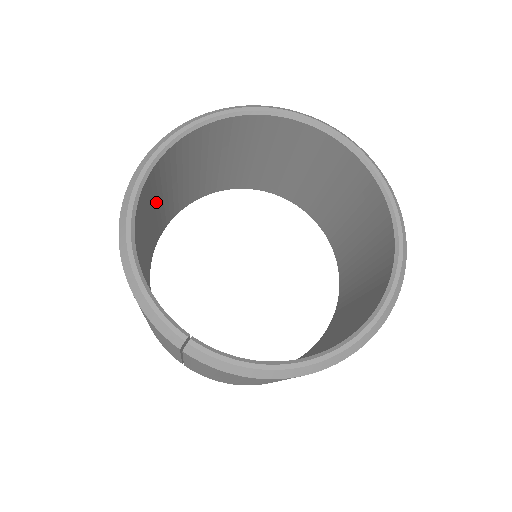
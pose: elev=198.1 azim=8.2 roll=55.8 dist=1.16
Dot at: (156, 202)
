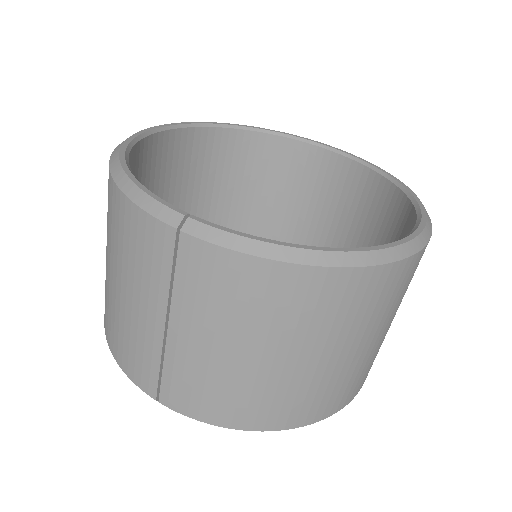
Dot at: occluded
